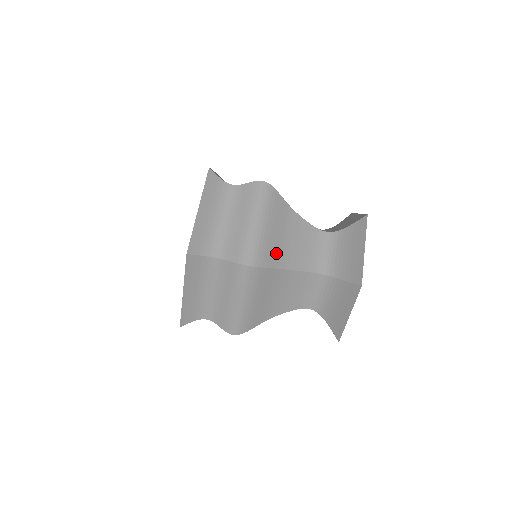
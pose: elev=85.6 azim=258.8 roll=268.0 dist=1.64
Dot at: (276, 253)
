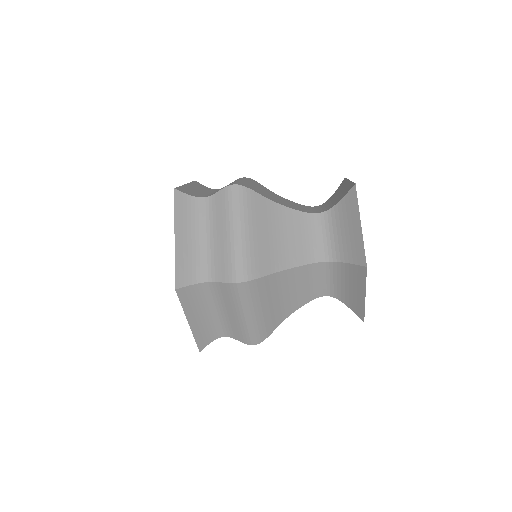
Dot at: (268, 257)
